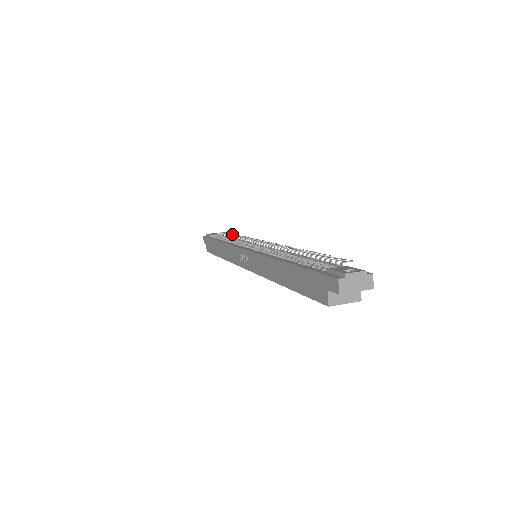
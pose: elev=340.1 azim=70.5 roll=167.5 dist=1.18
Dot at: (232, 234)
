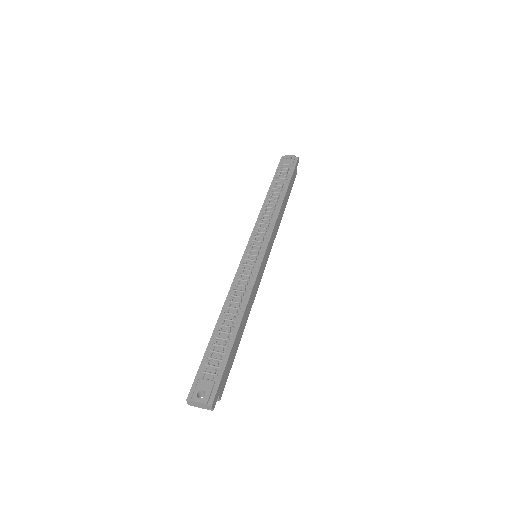
Dot at: (285, 186)
